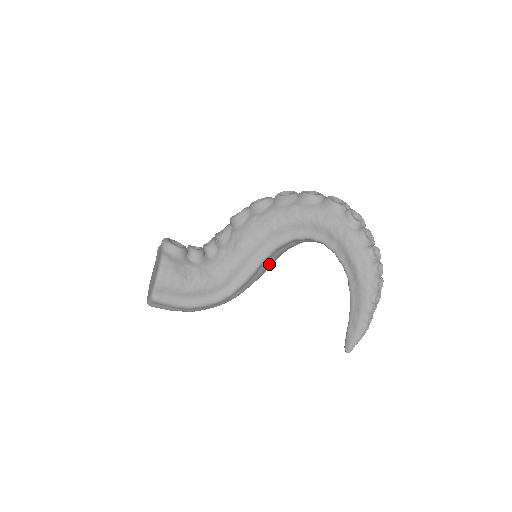
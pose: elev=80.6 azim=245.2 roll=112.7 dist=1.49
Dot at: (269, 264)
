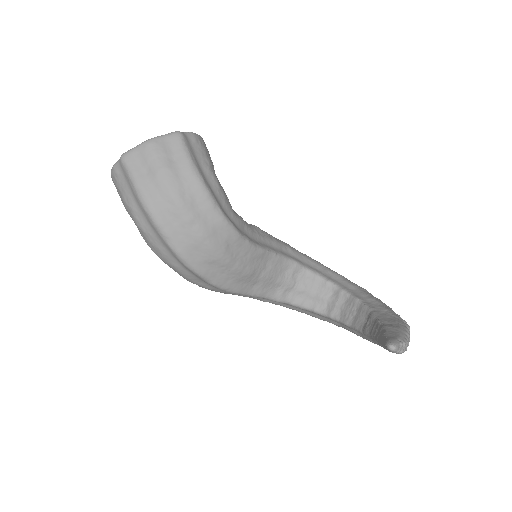
Dot at: (262, 275)
